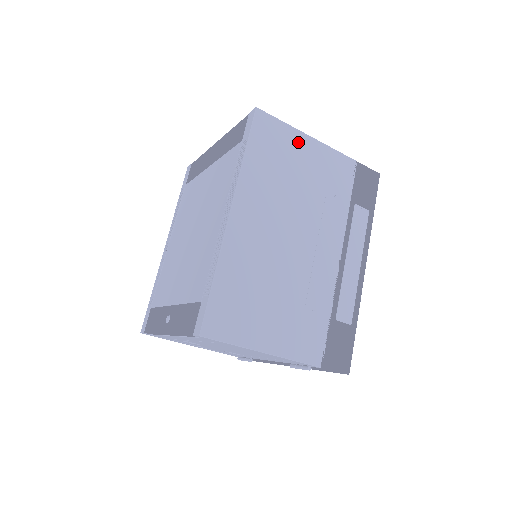
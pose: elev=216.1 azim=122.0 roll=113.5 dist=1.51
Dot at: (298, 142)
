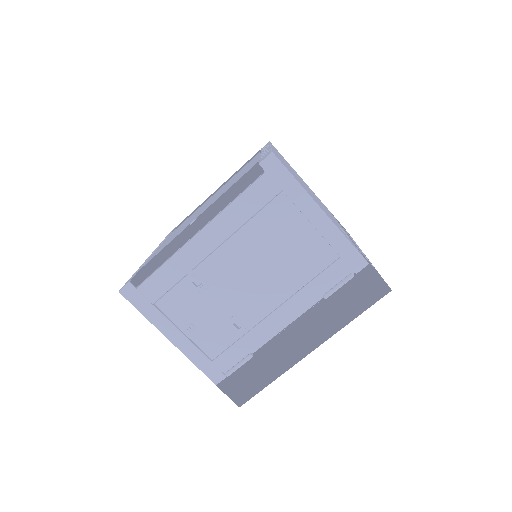
Dot at: occluded
